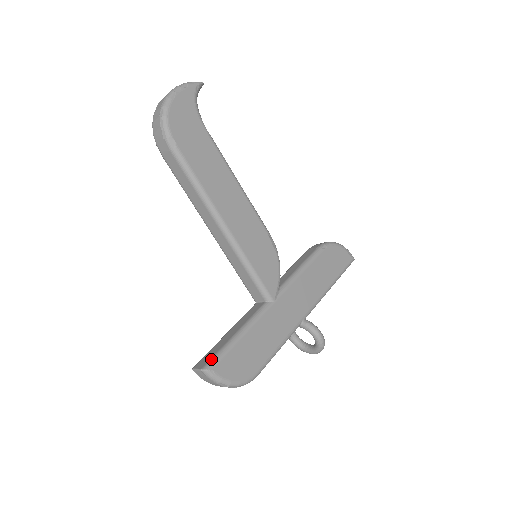
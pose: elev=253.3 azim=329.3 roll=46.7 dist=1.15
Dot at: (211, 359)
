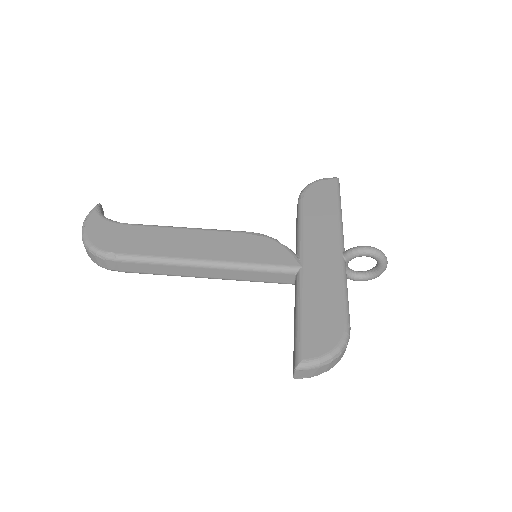
Dot at: (294, 355)
